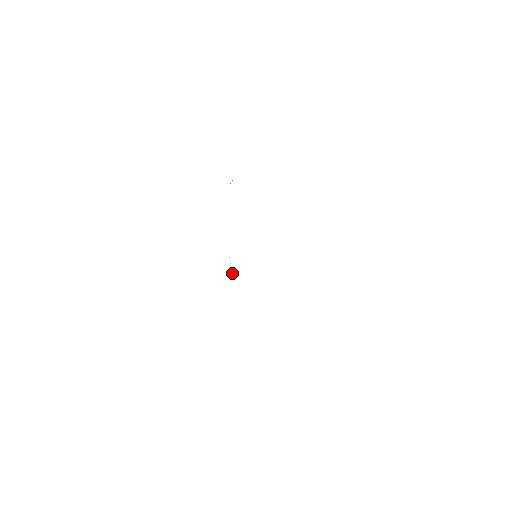
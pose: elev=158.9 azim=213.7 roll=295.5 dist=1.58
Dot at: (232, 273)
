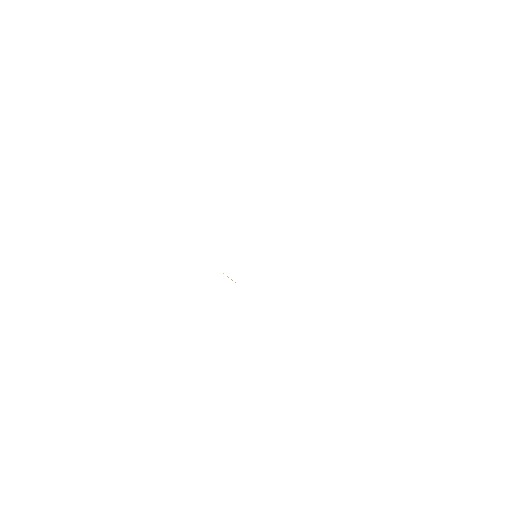
Dot at: occluded
